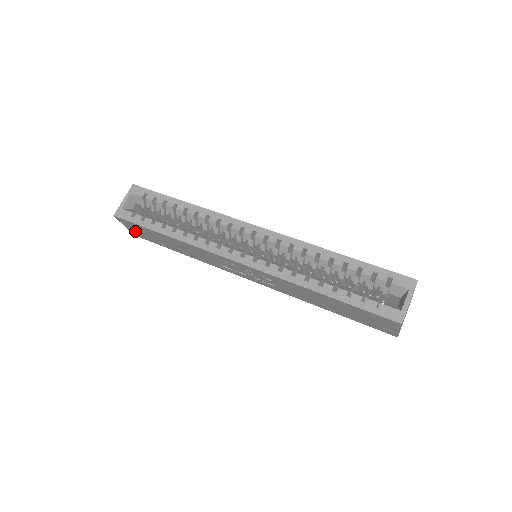
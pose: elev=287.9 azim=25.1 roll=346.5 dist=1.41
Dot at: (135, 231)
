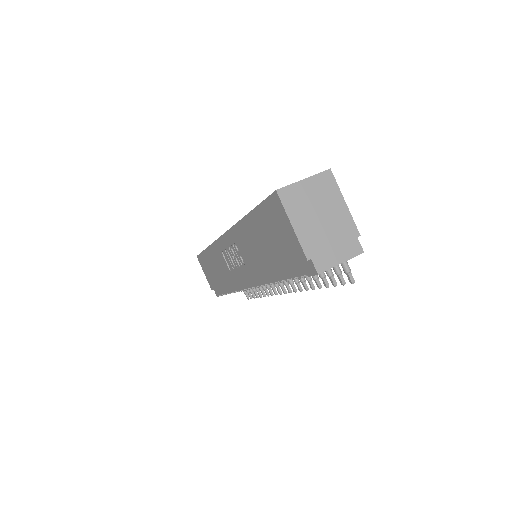
Dot at: (208, 276)
